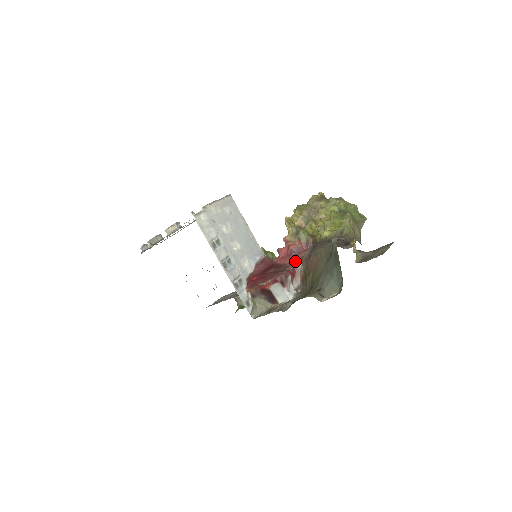
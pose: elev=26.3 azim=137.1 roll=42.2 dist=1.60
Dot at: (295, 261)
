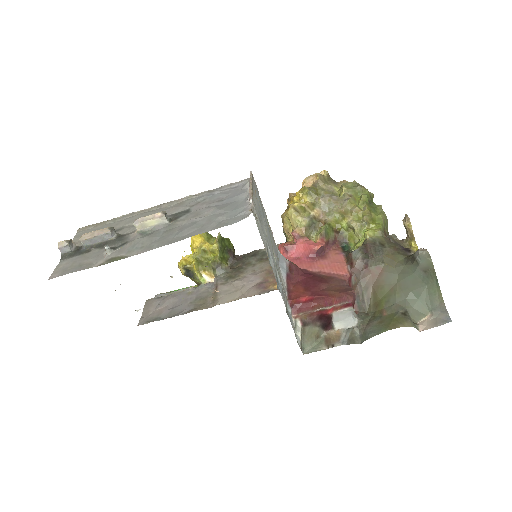
Dot at: (344, 271)
